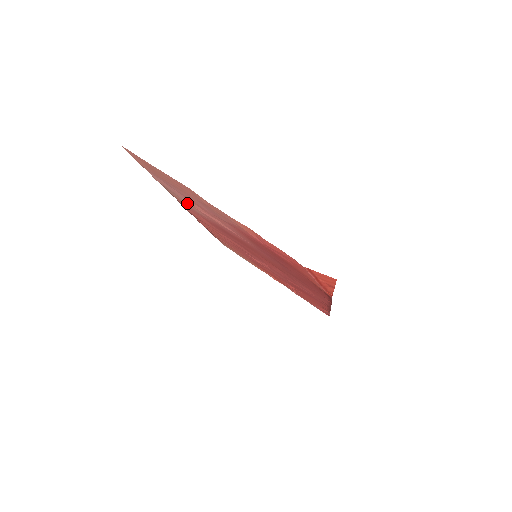
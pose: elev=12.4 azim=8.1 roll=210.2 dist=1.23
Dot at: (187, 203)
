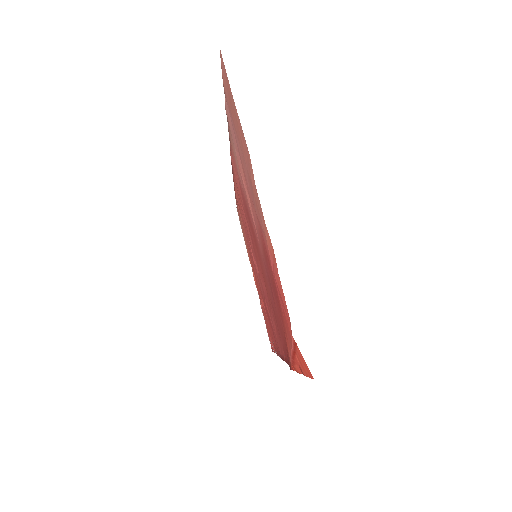
Dot at: occluded
